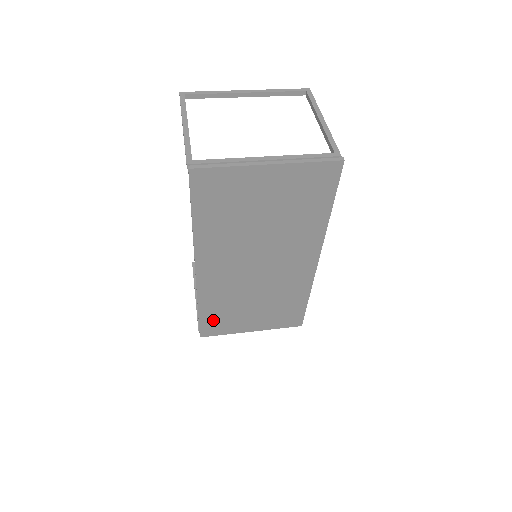
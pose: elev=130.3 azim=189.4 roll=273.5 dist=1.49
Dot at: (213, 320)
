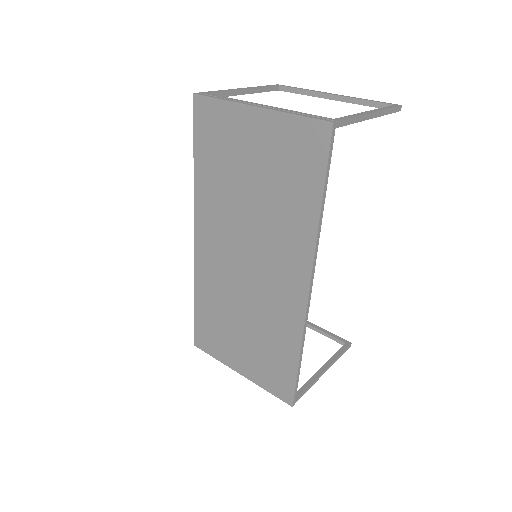
Dot at: (206, 325)
